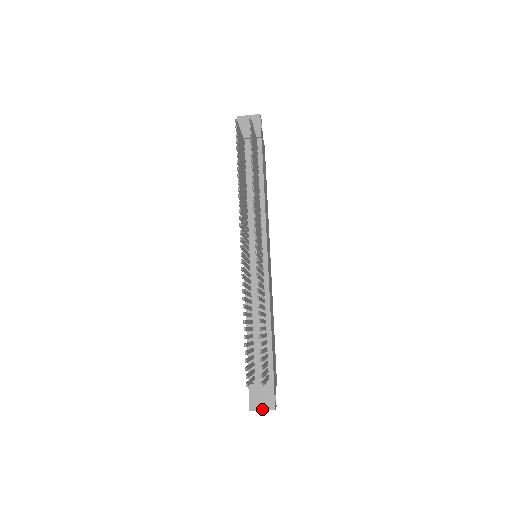
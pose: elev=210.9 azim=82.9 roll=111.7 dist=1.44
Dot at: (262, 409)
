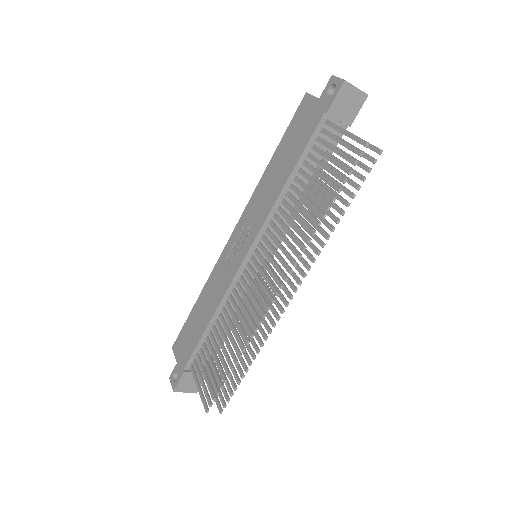
Dot at: (186, 392)
